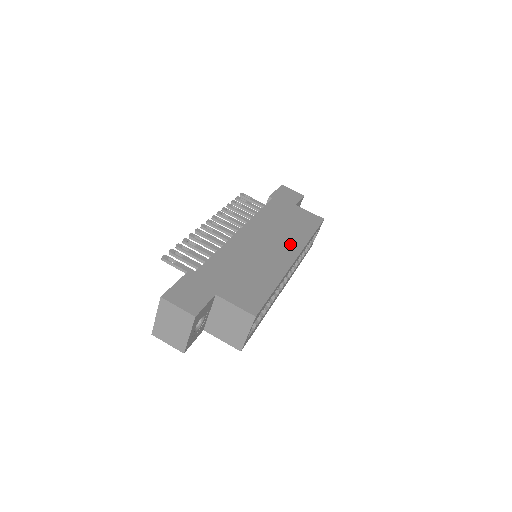
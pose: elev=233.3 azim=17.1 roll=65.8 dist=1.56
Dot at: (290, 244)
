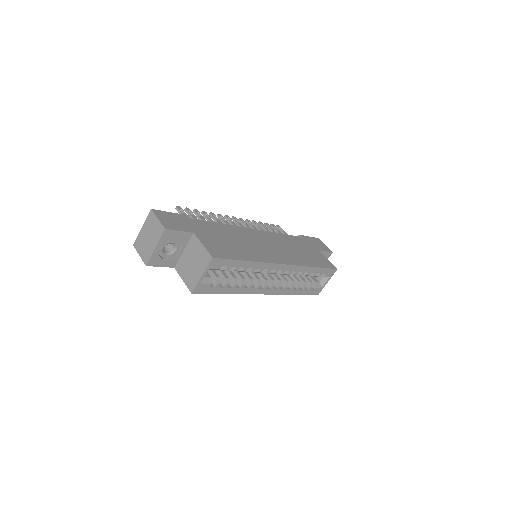
Dot at: (288, 257)
